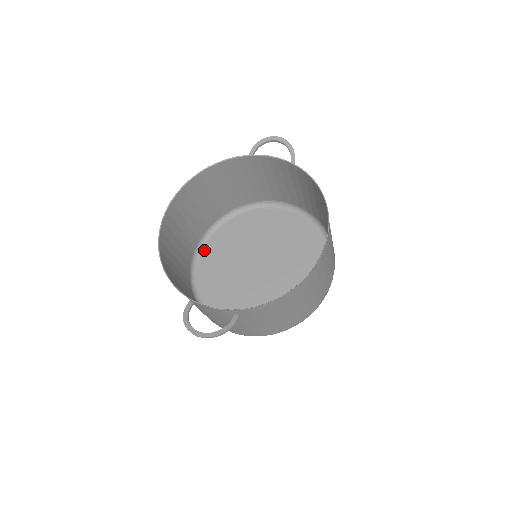
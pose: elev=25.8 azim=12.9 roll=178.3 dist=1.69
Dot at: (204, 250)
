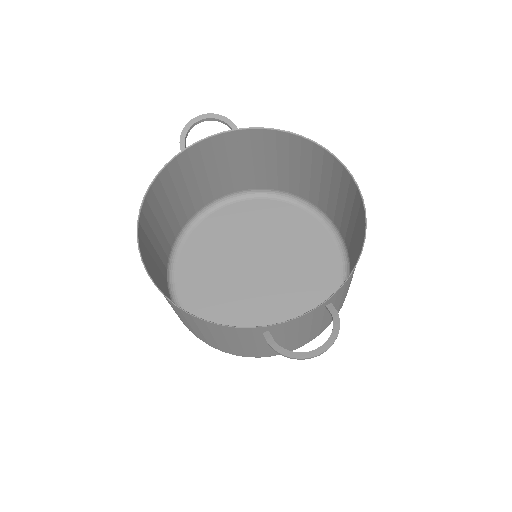
Dot at: (180, 298)
